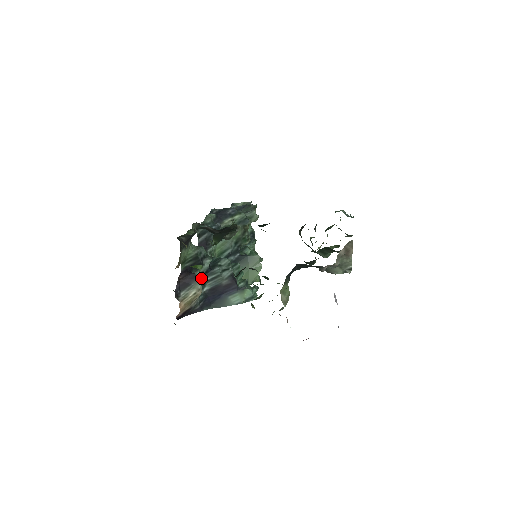
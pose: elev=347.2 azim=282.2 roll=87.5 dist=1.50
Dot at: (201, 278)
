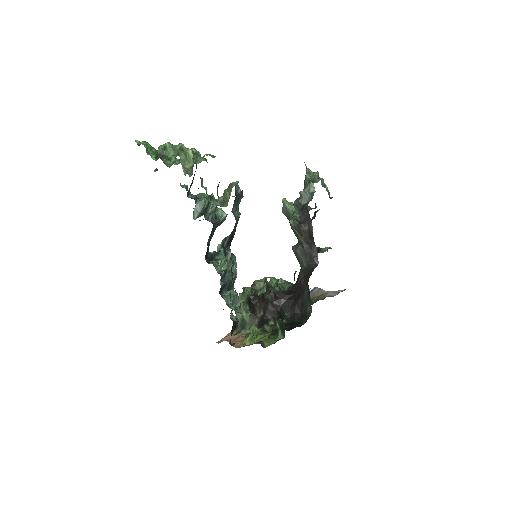
Dot at: occluded
